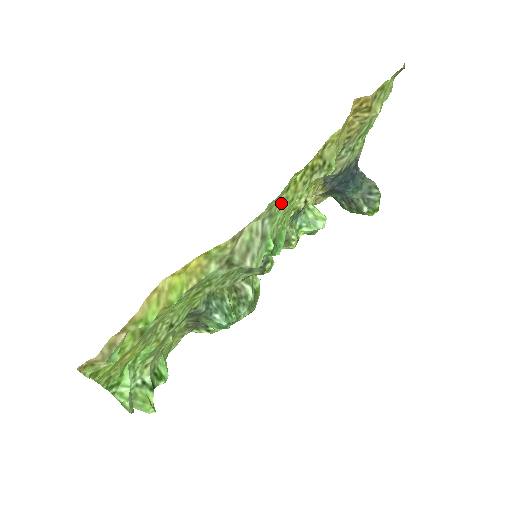
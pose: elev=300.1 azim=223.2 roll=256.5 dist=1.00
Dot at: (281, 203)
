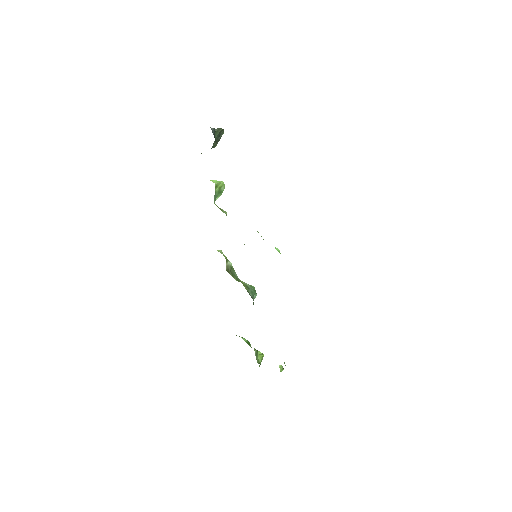
Dot at: occluded
